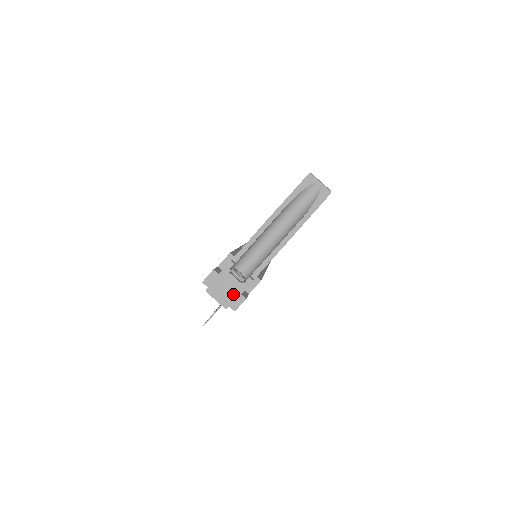
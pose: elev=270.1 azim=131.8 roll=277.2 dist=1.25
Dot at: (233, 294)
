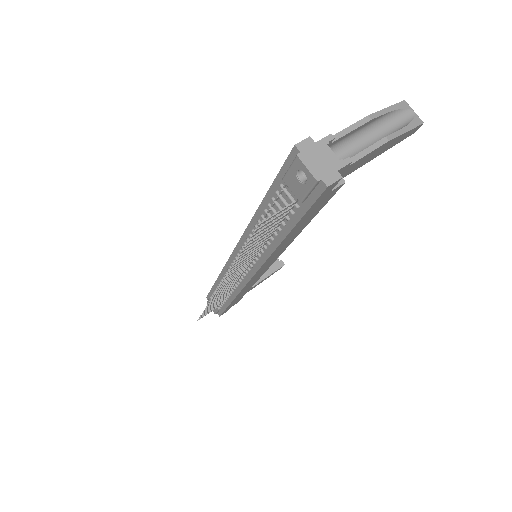
Dot at: (328, 168)
